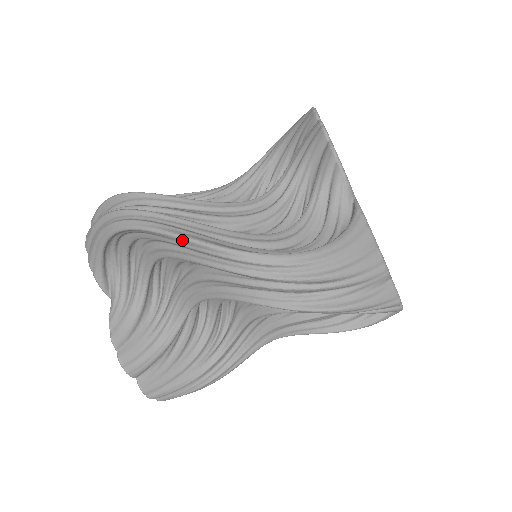
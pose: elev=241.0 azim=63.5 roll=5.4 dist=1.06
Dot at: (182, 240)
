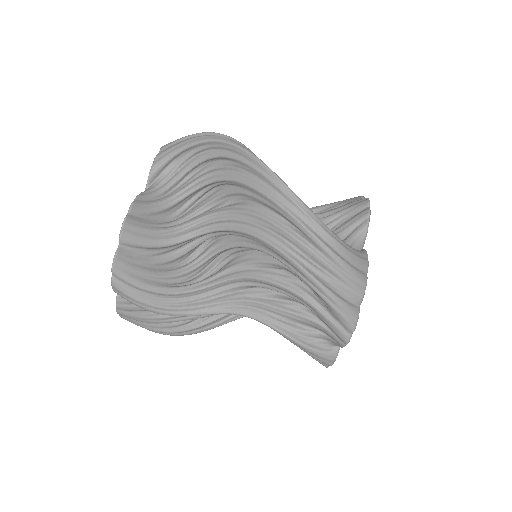
Dot at: (262, 165)
